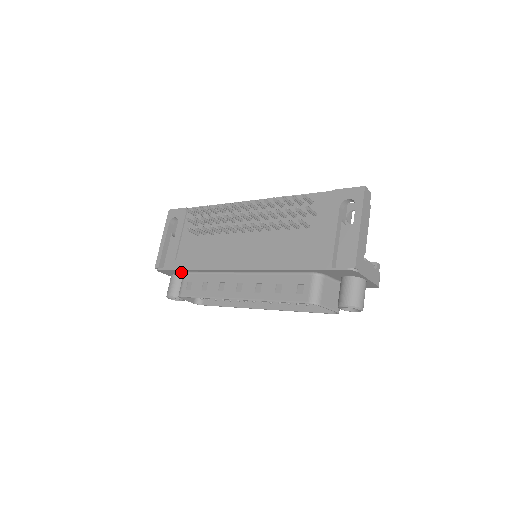
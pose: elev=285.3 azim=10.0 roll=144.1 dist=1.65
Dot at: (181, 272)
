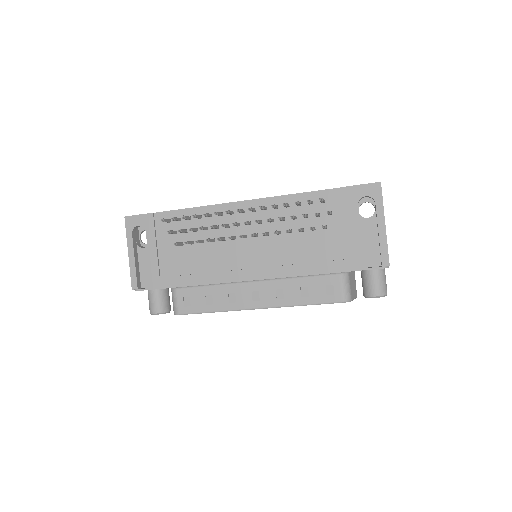
Dot at: occluded
